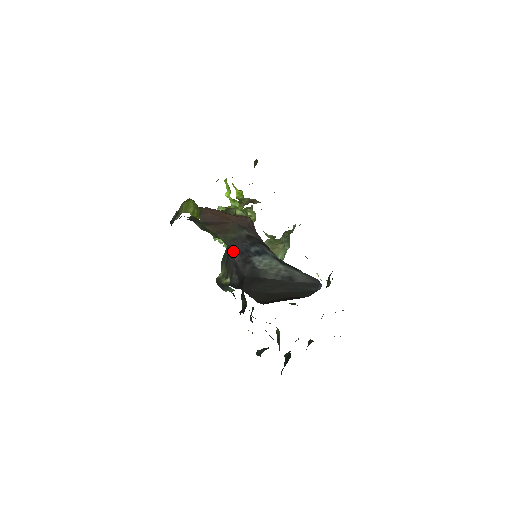
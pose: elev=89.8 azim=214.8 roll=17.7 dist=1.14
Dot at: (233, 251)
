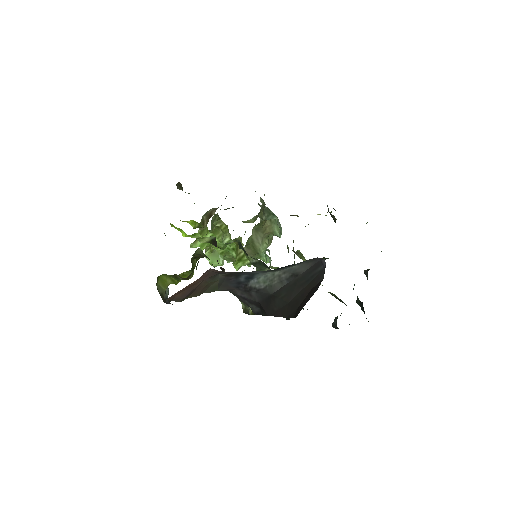
Dot at: (230, 291)
